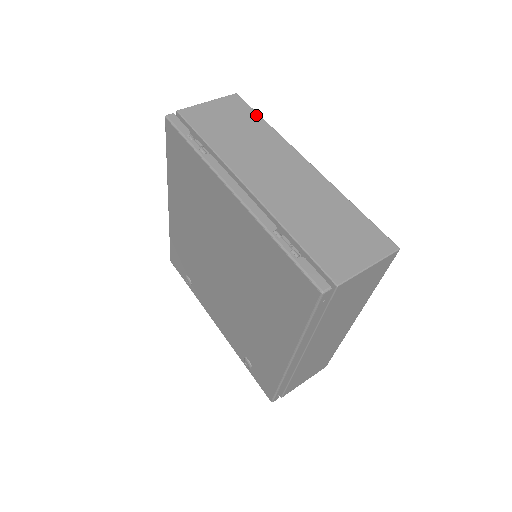
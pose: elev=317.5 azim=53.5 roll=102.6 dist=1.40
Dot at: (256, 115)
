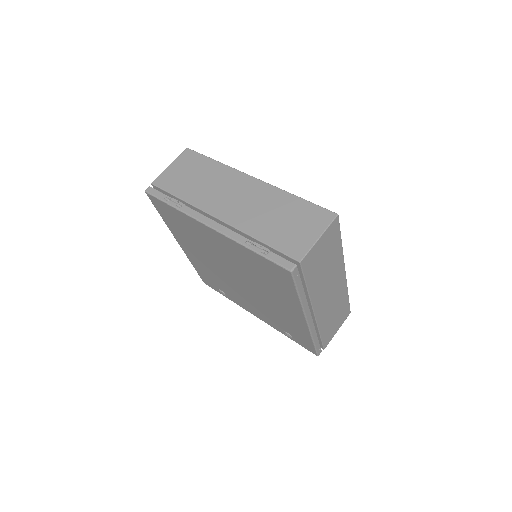
Dot at: (207, 159)
